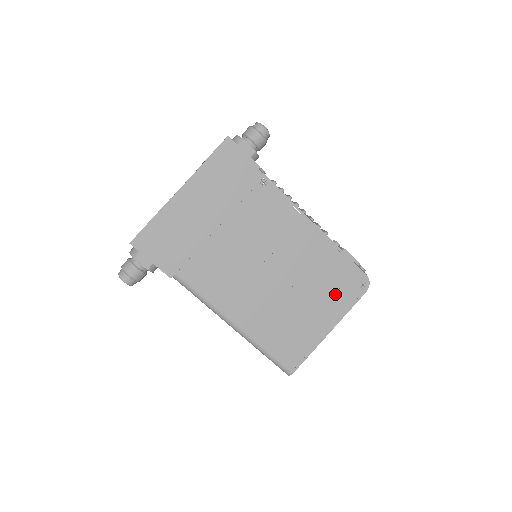
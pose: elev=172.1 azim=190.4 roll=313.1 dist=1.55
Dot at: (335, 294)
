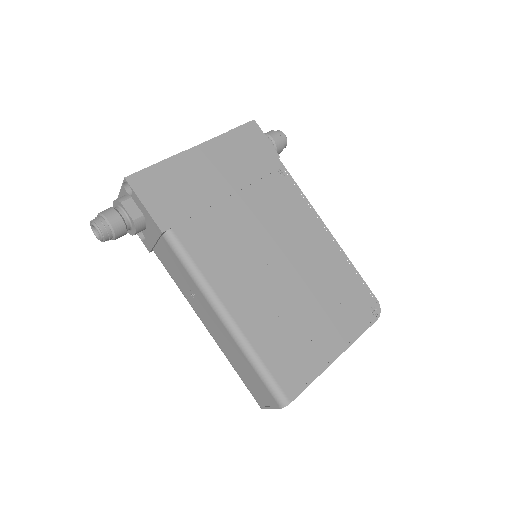
Dot at: (345, 312)
